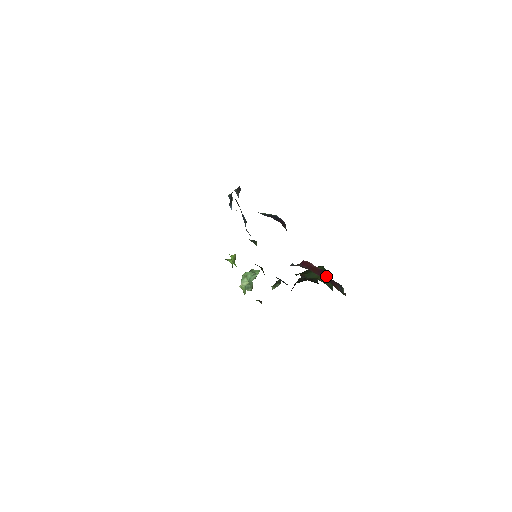
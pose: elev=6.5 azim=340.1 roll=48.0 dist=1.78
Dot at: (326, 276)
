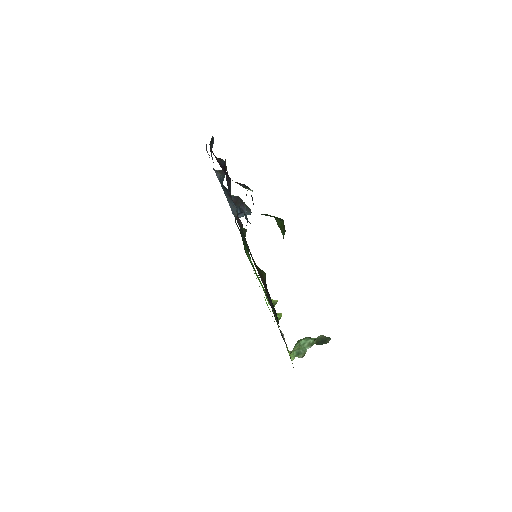
Dot at: occluded
